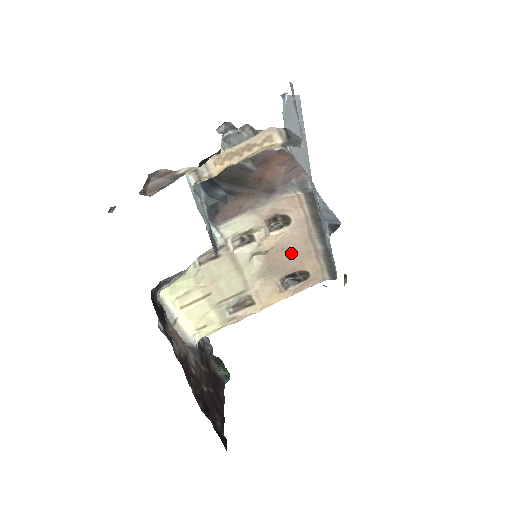
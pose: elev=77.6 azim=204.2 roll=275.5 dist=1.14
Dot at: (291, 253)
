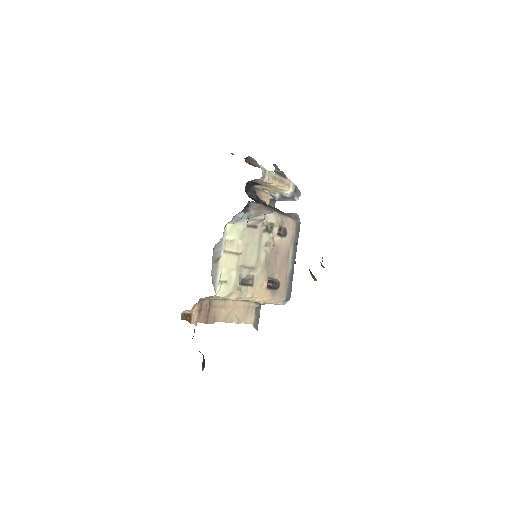
Dot at: (279, 259)
